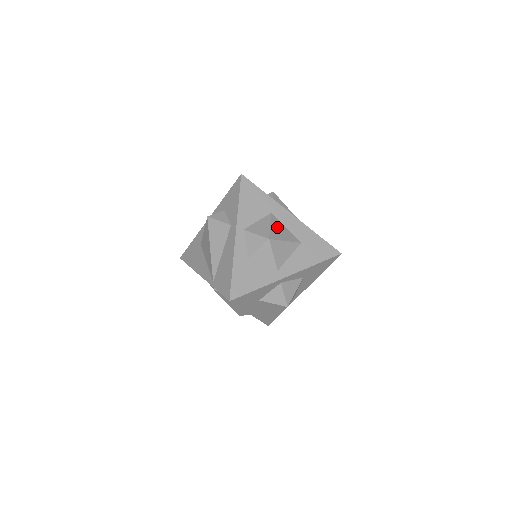
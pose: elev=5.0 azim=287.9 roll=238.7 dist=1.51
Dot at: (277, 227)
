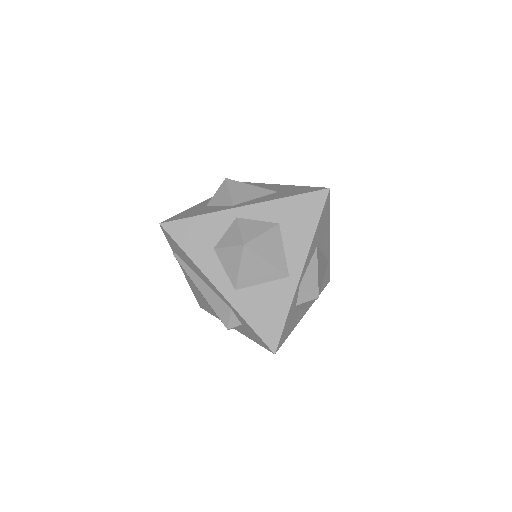
Dot at: occluded
